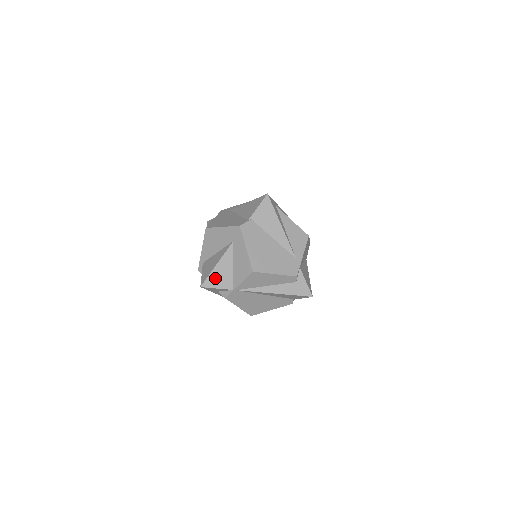
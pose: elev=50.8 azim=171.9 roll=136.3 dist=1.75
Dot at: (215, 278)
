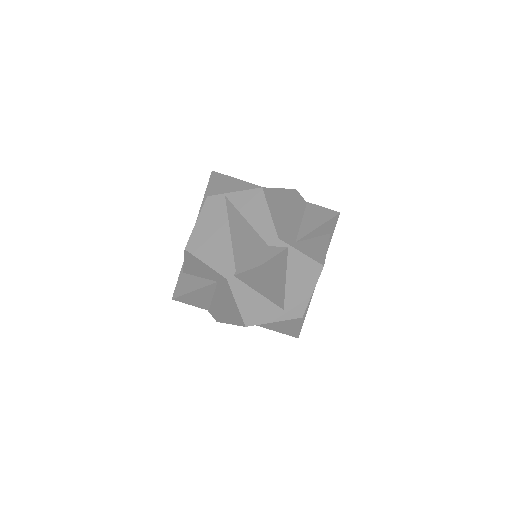
Dot at: (228, 180)
